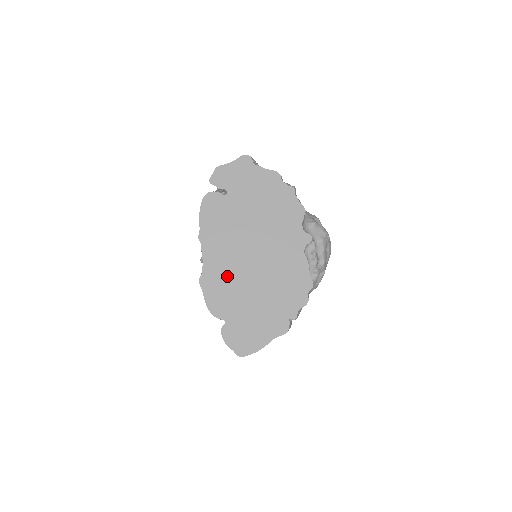
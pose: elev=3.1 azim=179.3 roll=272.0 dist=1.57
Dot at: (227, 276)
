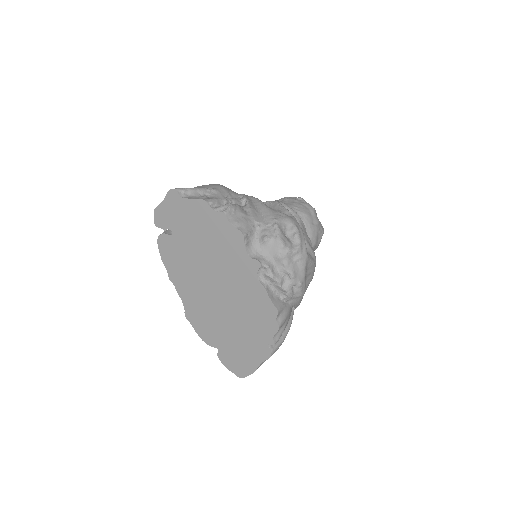
Dot at: (203, 310)
